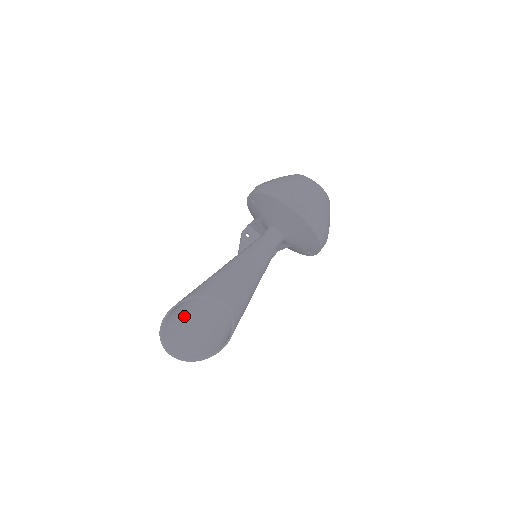
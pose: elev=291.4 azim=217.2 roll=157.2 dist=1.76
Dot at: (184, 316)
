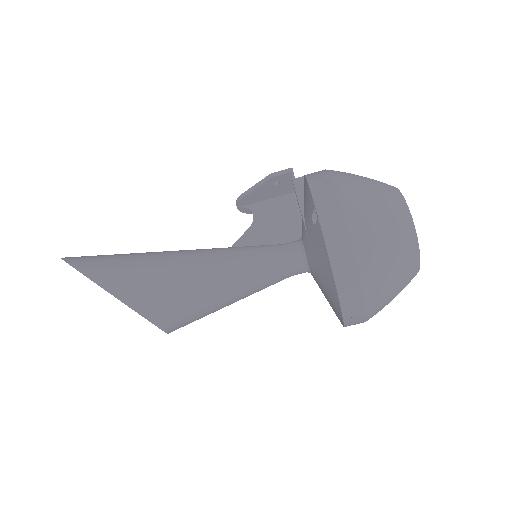
Dot at: occluded
